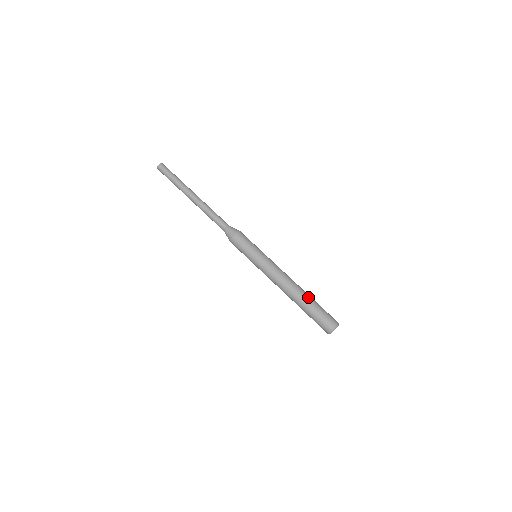
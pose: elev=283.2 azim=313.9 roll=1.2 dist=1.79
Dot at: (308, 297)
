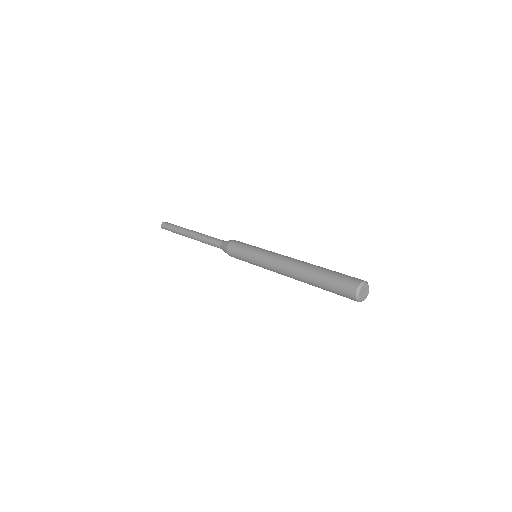
Dot at: occluded
